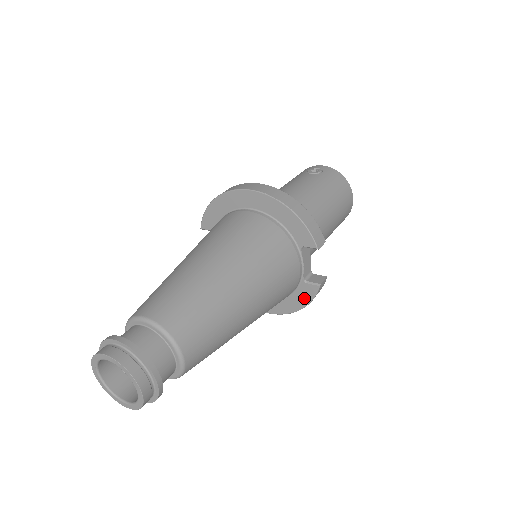
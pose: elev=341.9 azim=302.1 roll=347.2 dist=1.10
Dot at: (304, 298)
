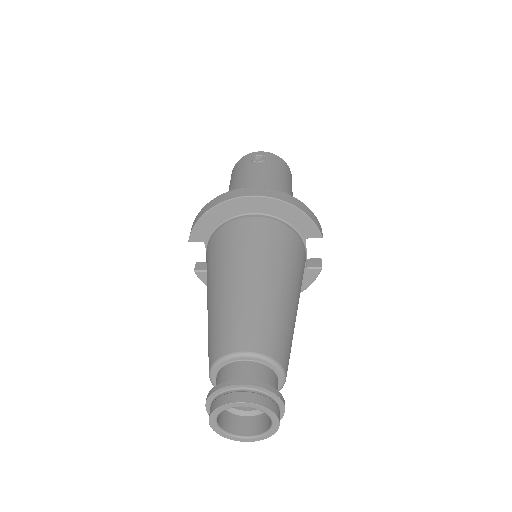
Dot at: (305, 282)
